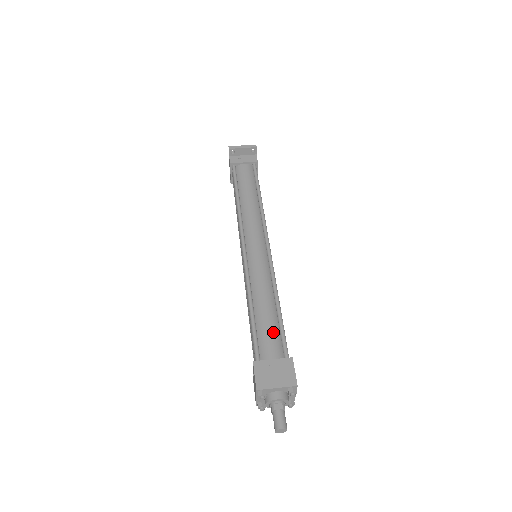
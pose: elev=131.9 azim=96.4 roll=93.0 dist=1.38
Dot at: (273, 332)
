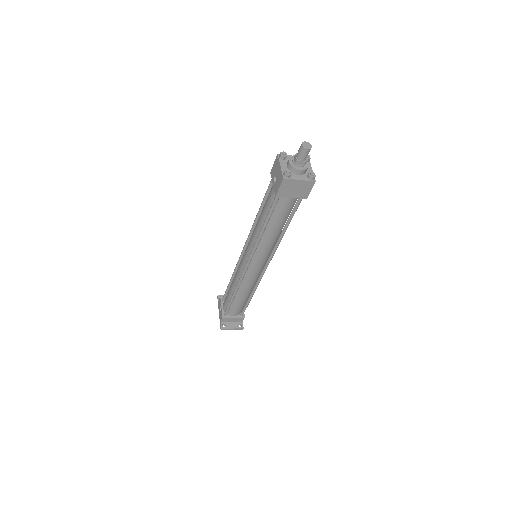
Dot at: occluded
